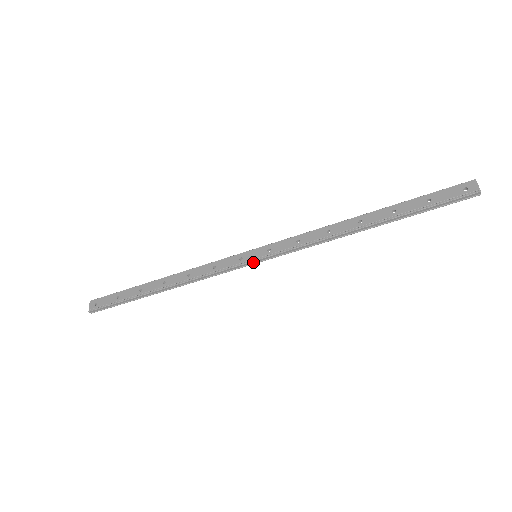
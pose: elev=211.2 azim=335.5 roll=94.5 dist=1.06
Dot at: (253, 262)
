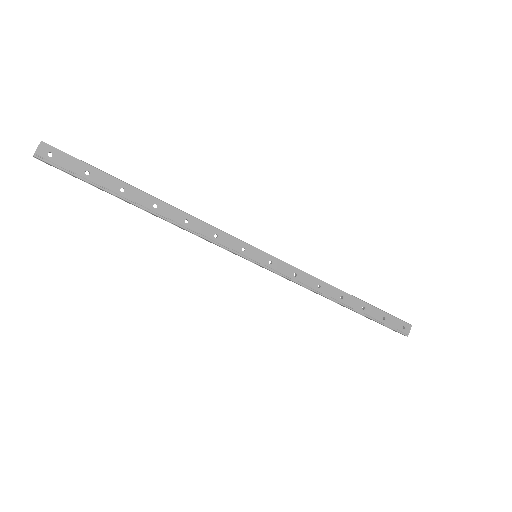
Dot at: (251, 261)
